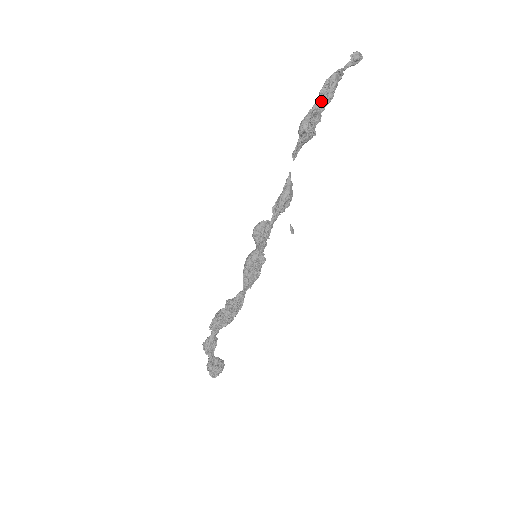
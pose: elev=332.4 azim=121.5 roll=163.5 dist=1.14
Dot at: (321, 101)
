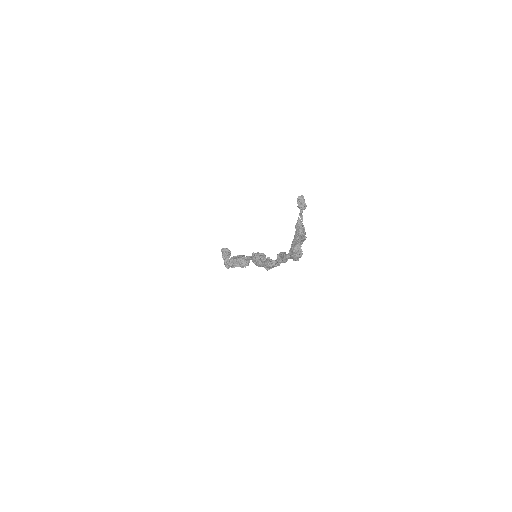
Dot at: (298, 243)
